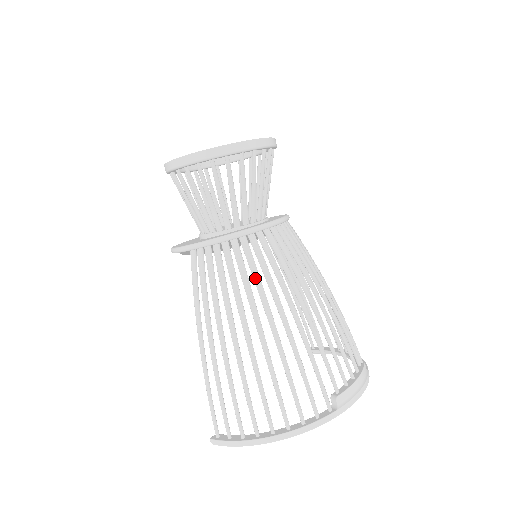
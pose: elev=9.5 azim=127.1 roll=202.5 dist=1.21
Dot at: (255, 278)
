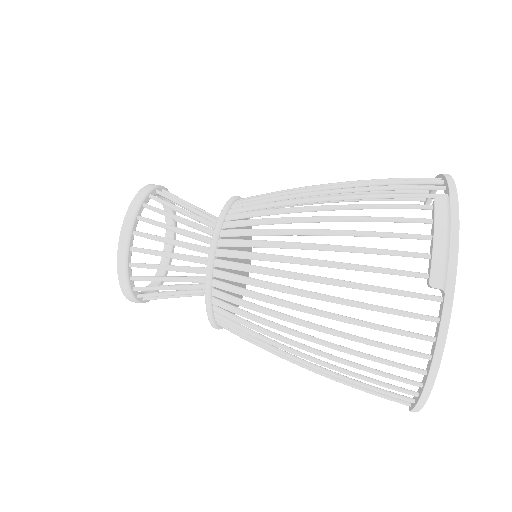
Dot at: (253, 298)
